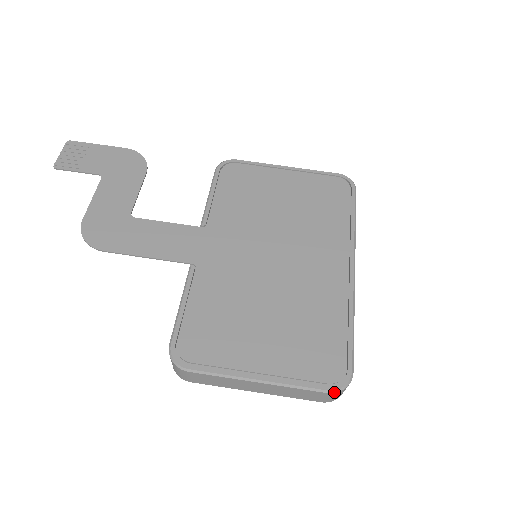
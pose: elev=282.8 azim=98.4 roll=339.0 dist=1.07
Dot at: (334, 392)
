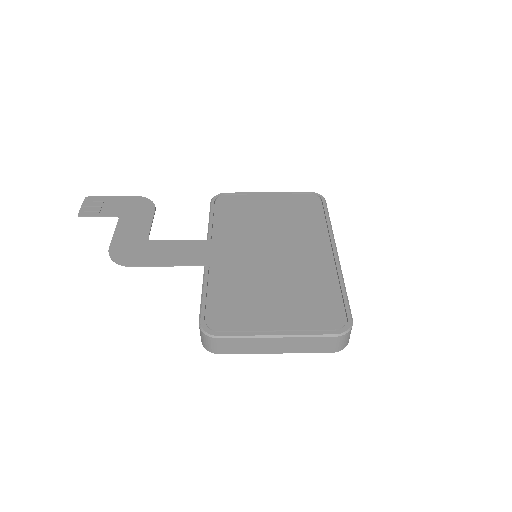
Dot at: (340, 335)
